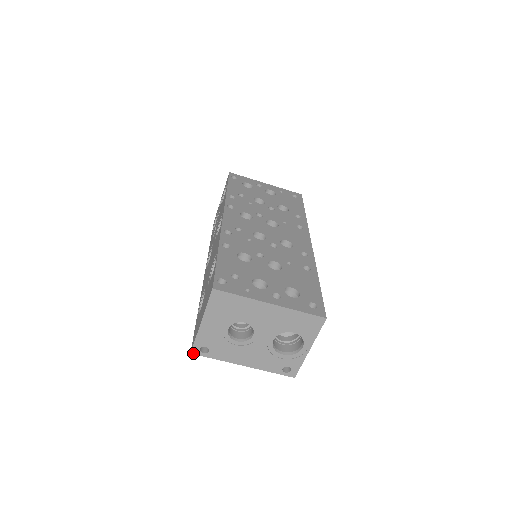
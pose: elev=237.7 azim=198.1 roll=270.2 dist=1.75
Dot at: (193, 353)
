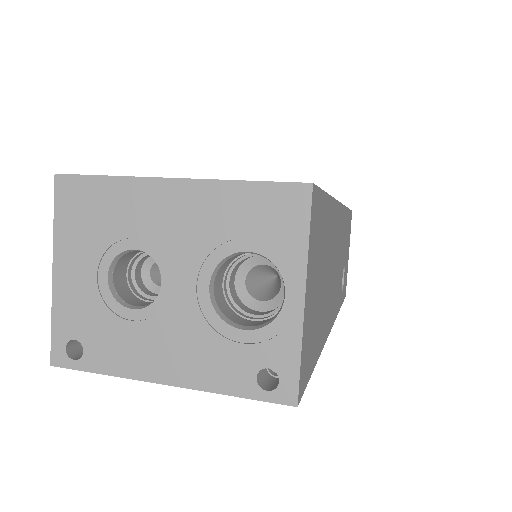
Dot at: (55, 364)
